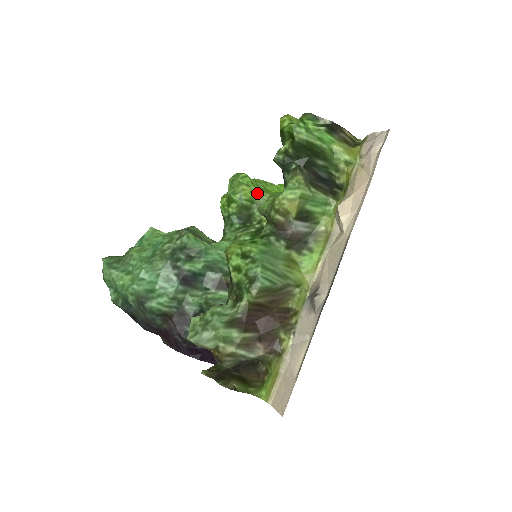
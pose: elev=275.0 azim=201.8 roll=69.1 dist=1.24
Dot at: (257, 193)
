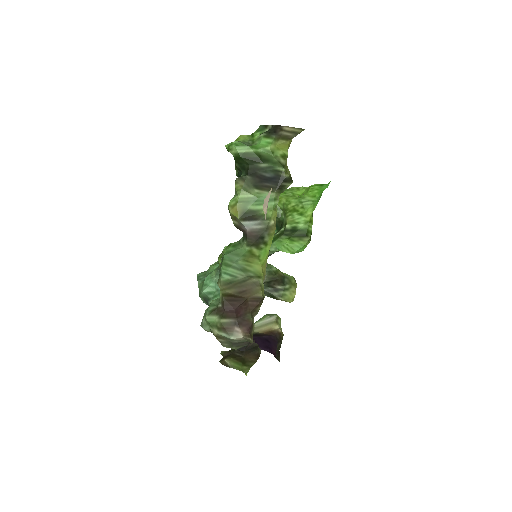
Dot at: (281, 201)
